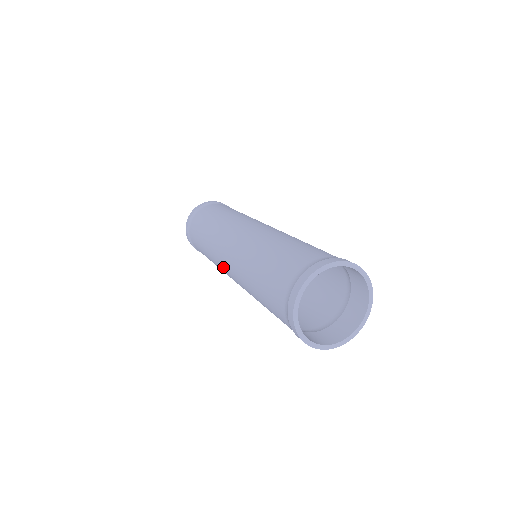
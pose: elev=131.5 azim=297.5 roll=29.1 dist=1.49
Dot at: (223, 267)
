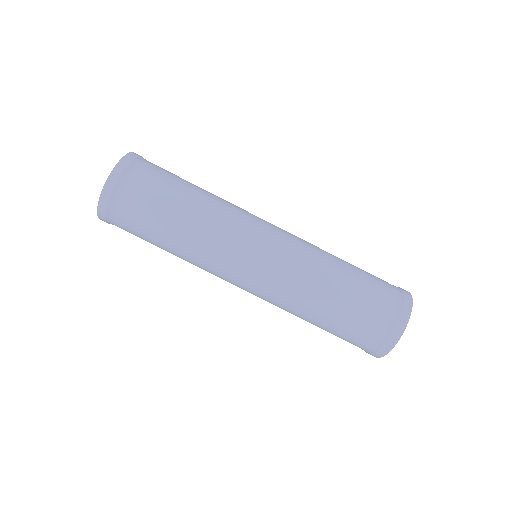
Dot at: (235, 271)
